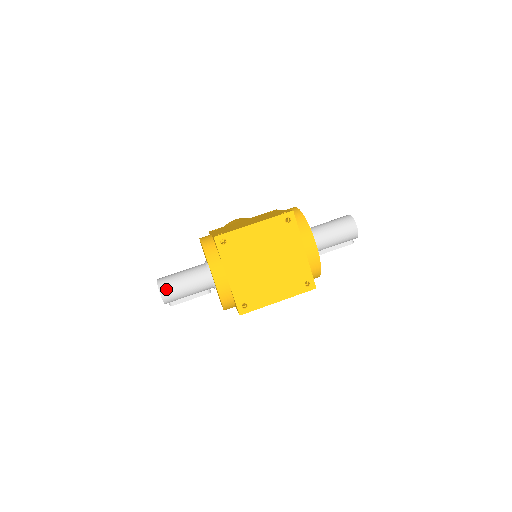
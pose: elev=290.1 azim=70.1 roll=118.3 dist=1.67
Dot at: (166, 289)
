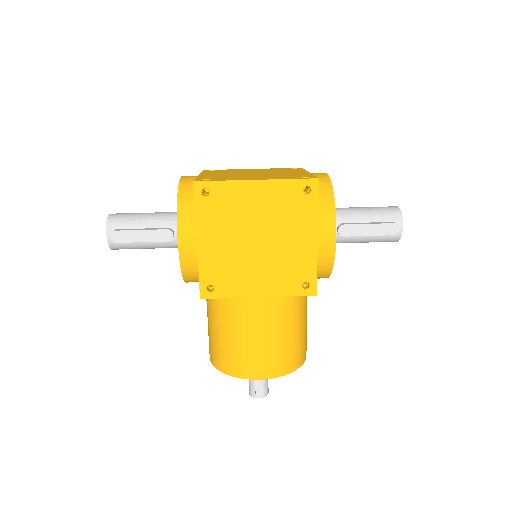
Dot at: (120, 213)
